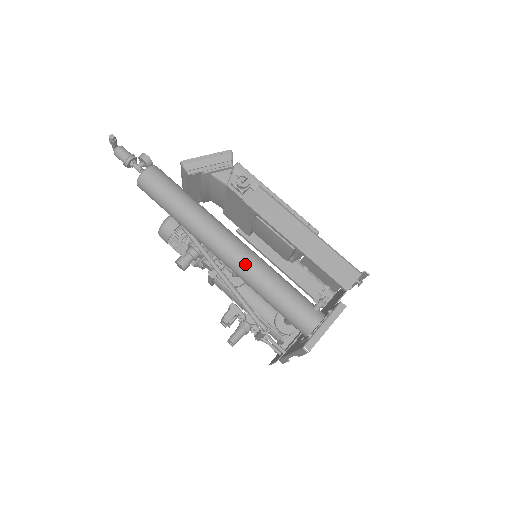
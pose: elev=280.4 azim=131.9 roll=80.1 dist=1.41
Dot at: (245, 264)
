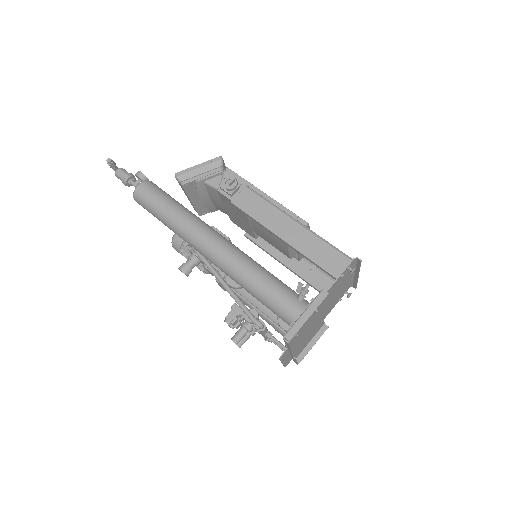
Dot at: (228, 261)
